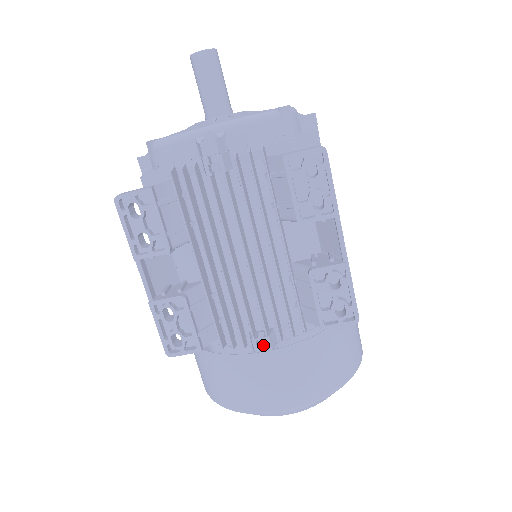
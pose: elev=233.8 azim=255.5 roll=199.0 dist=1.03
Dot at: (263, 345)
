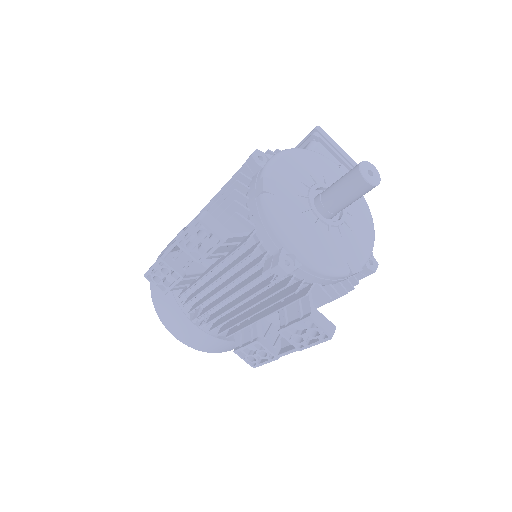
Dot at: (201, 317)
